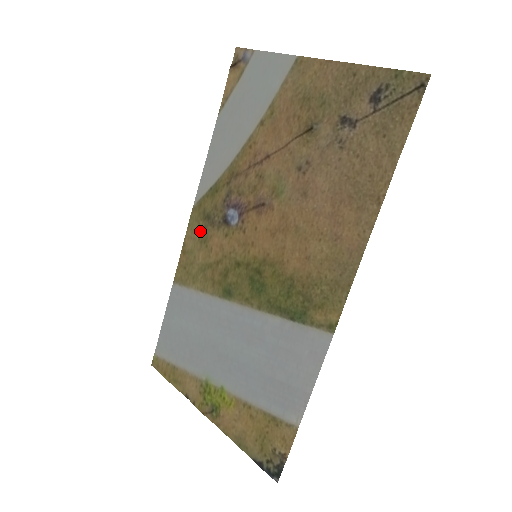
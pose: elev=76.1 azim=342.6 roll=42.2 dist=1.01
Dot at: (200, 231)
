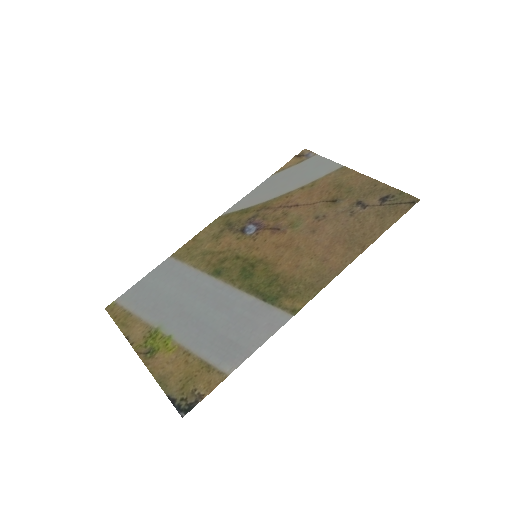
Dot at: (217, 230)
